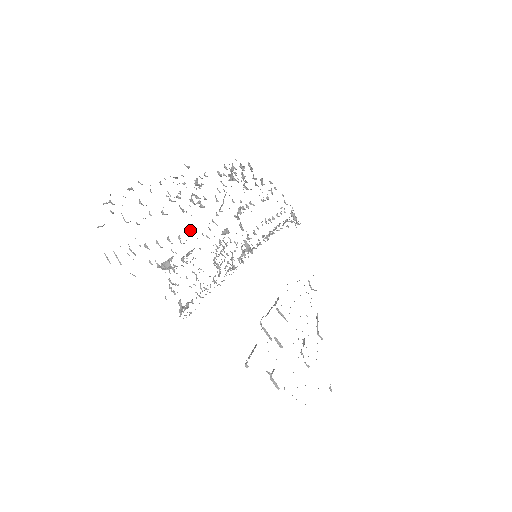
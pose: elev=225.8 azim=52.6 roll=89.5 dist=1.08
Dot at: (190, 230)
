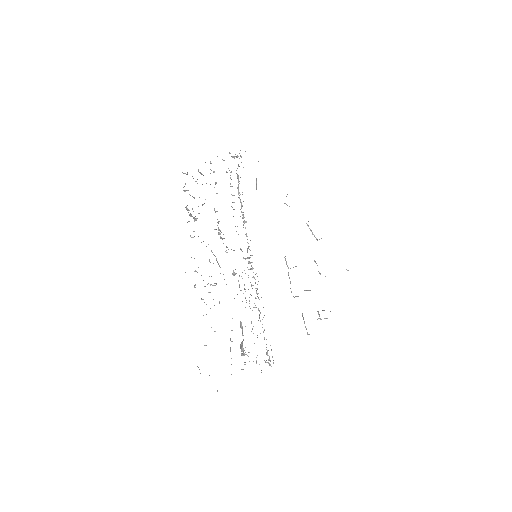
Dot at: occluded
